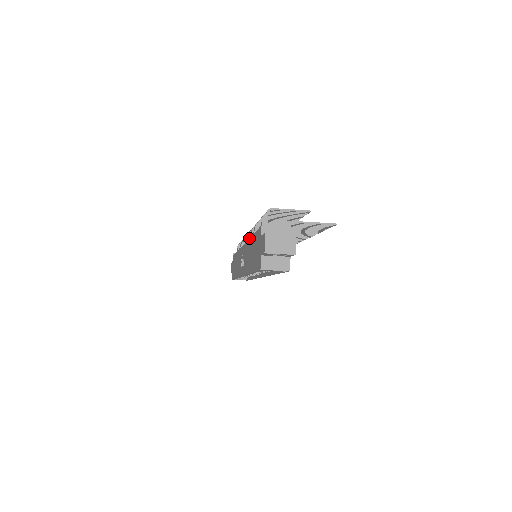
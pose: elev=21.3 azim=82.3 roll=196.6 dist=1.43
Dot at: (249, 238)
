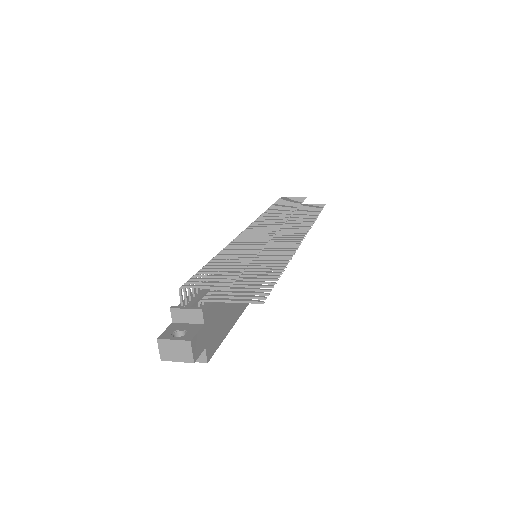
Dot at: occluded
